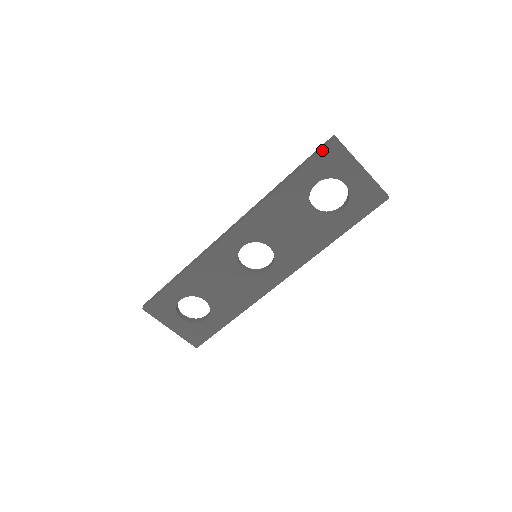
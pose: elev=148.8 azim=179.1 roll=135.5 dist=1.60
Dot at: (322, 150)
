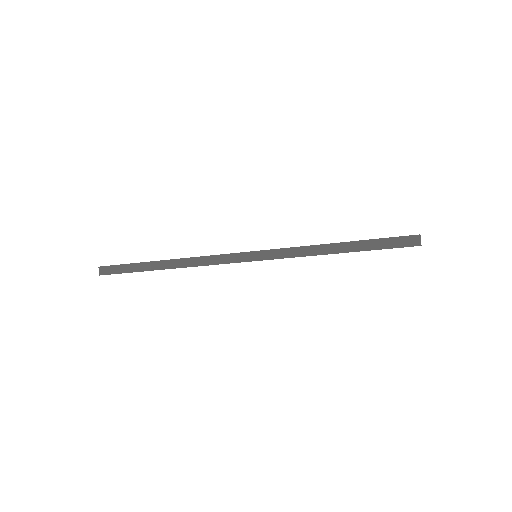
Dot at: occluded
